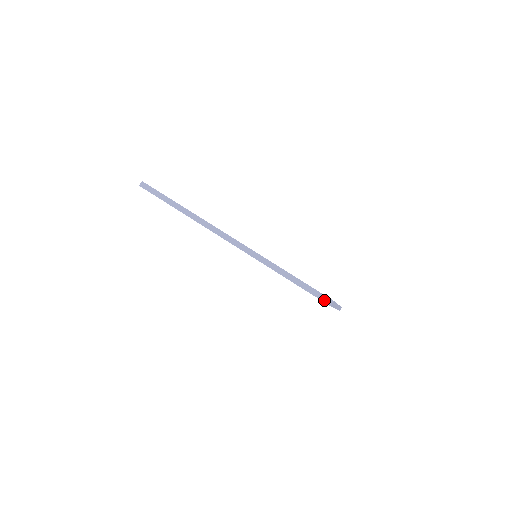
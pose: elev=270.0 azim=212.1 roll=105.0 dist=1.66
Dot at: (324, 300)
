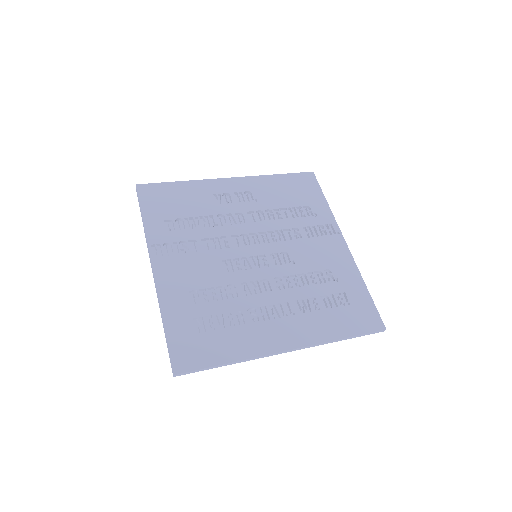
Dot at: (172, 368)
